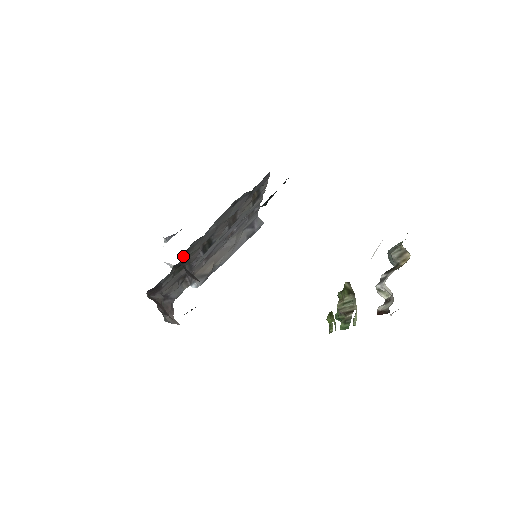
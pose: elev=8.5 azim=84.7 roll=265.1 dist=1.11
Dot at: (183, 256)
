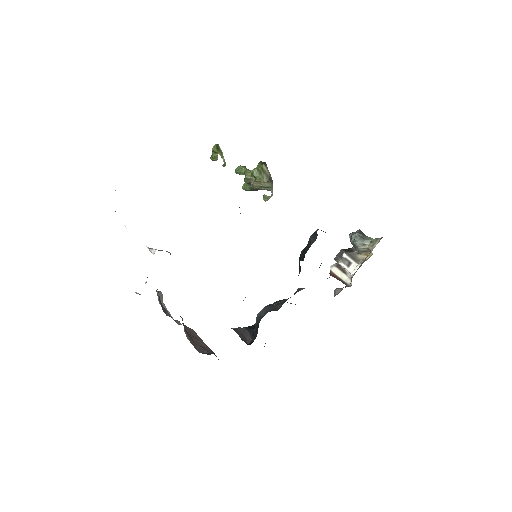
Dot at: occluded
